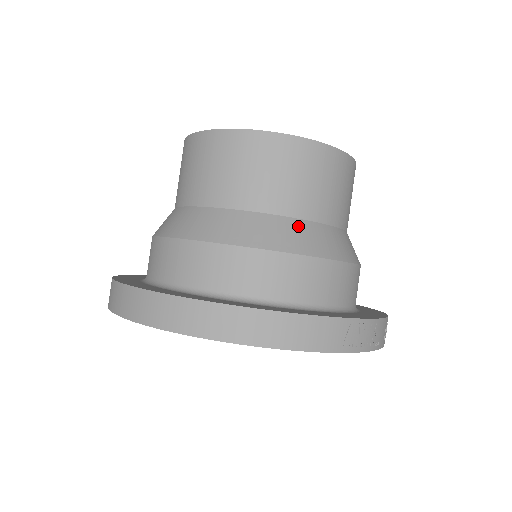
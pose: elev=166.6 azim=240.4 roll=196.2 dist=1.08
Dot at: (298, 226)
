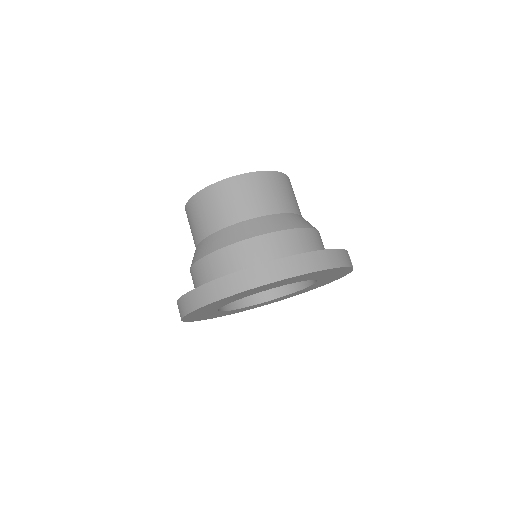
Dot at: (301, 217)
